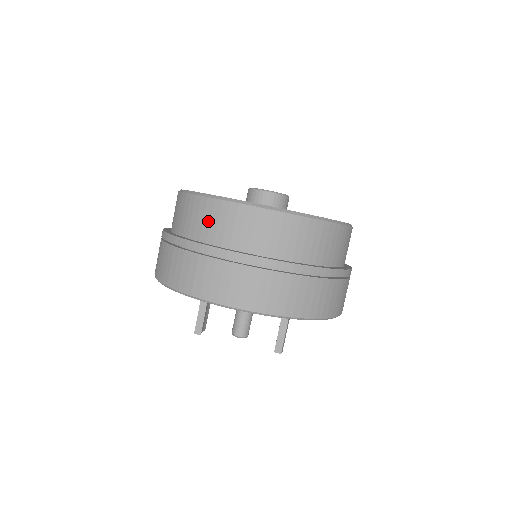
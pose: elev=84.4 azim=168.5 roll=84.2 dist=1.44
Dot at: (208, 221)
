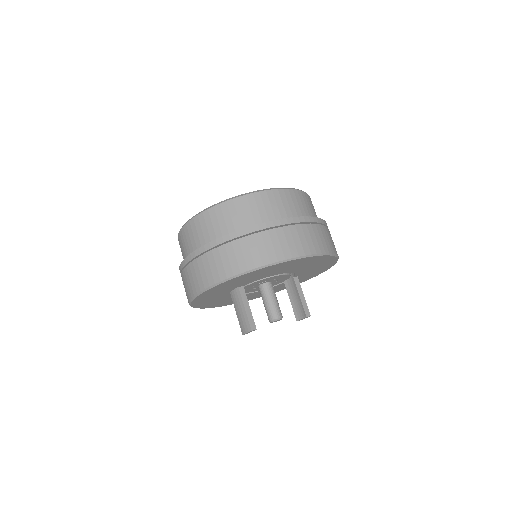
Dot at: (256, 209)
